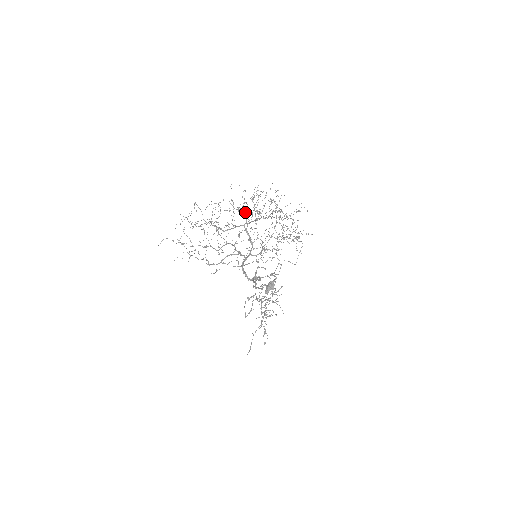
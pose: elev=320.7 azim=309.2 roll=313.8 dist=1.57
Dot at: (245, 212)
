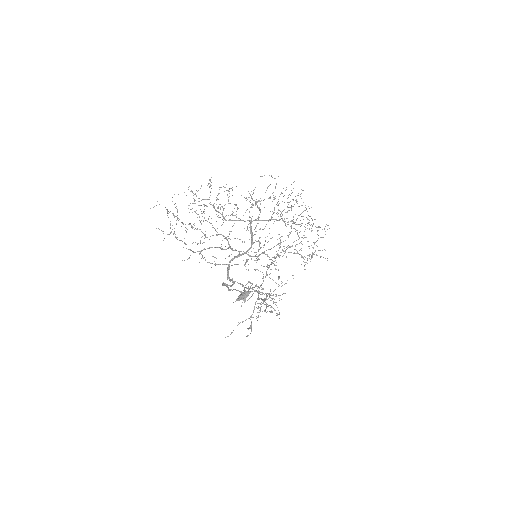
Dot at: occluded
